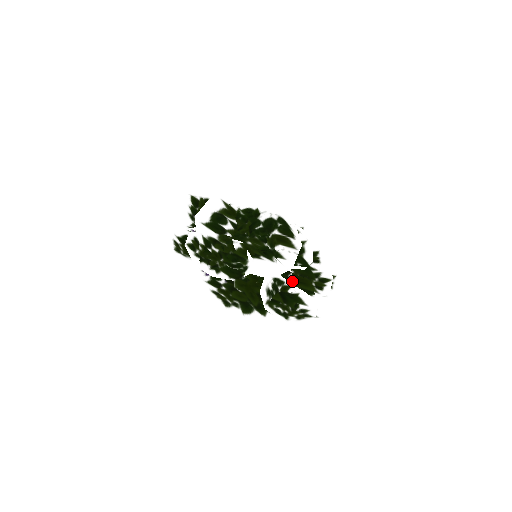
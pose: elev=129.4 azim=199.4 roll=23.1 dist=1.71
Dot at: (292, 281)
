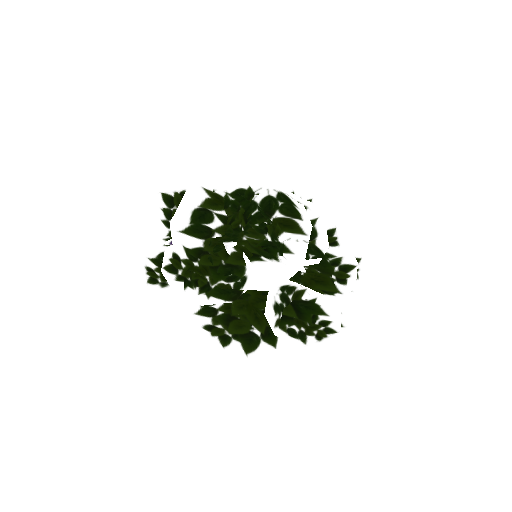
Dot at: (306, 281)
